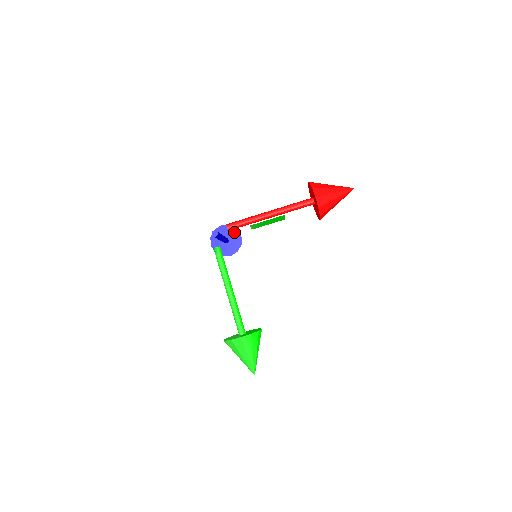
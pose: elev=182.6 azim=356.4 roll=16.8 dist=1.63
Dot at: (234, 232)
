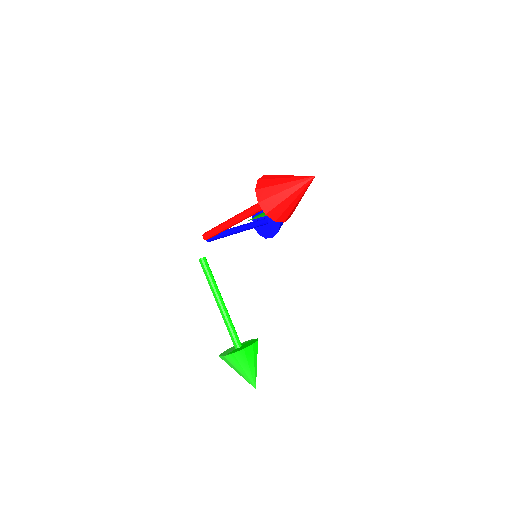
Dot at: occluded
